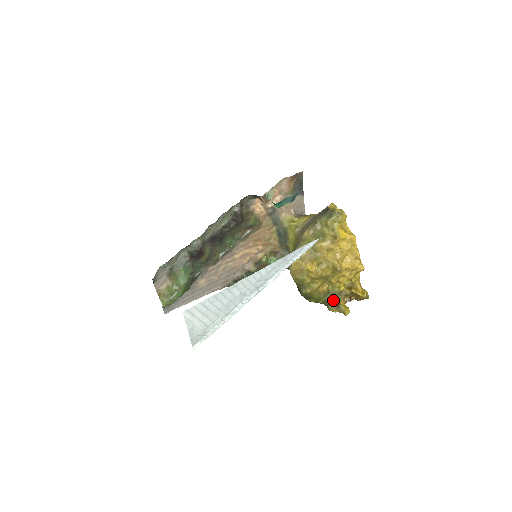
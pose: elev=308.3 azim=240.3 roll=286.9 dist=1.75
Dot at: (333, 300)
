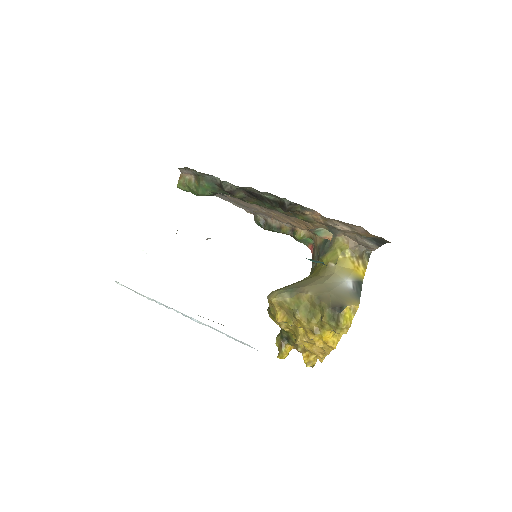
Dot at: (285, 338)
